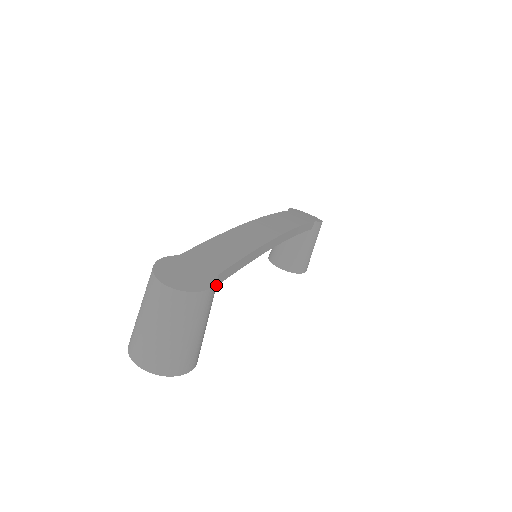
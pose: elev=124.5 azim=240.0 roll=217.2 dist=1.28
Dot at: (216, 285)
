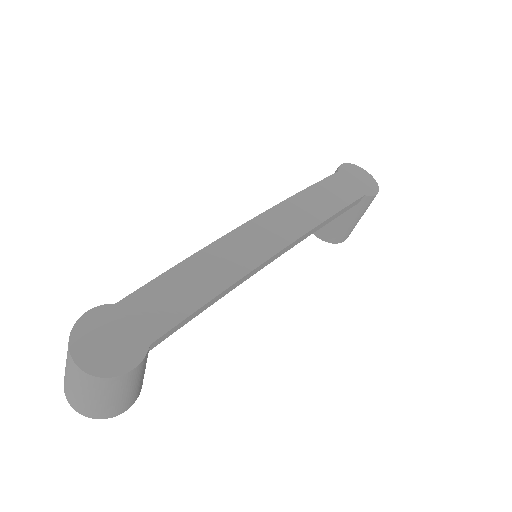
Dot at: (142, 361)
